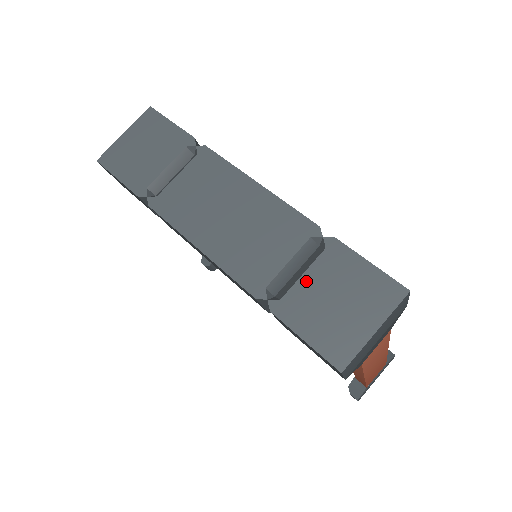
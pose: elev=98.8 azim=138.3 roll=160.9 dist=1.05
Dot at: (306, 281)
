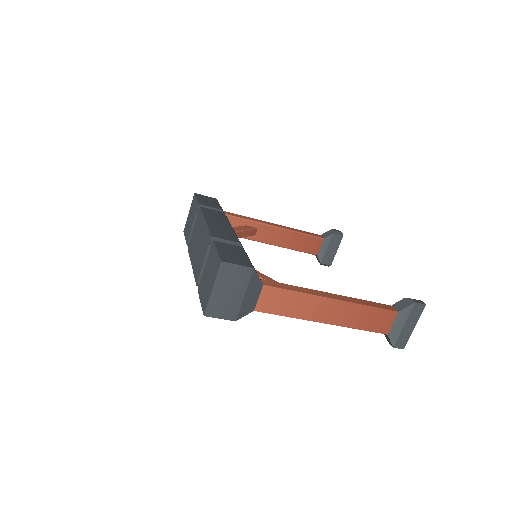
Dot at: (205, 270)
